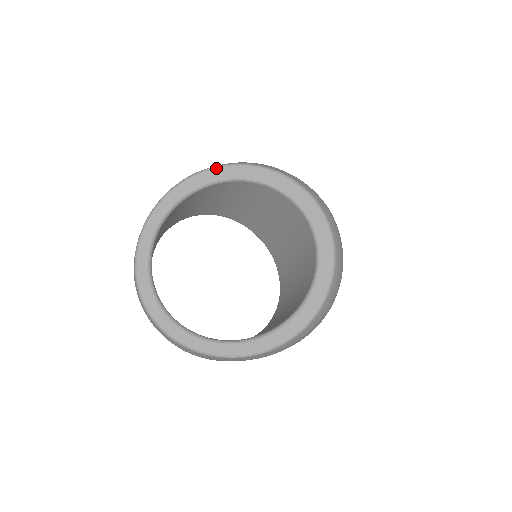
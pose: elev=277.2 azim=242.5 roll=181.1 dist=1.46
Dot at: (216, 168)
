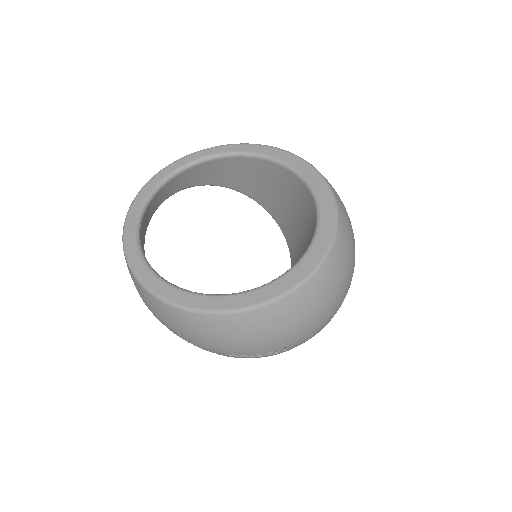
Dot at: (293, 155)
